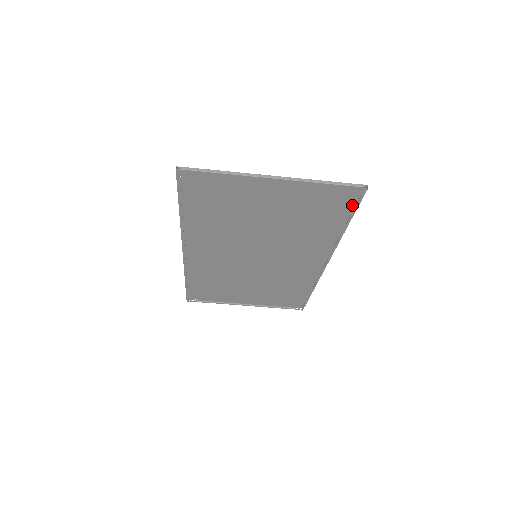
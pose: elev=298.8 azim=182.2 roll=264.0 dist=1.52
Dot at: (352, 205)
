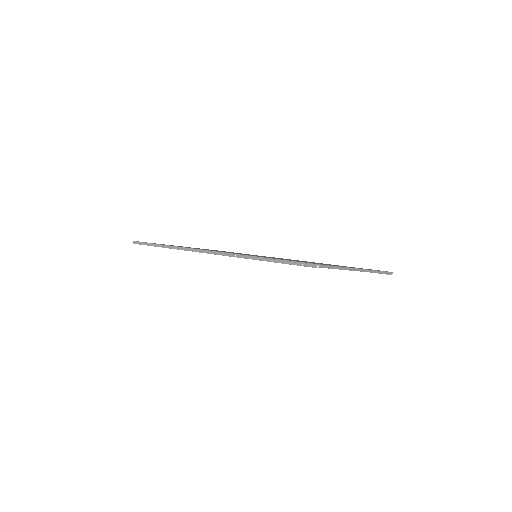
Dot at: occluded
